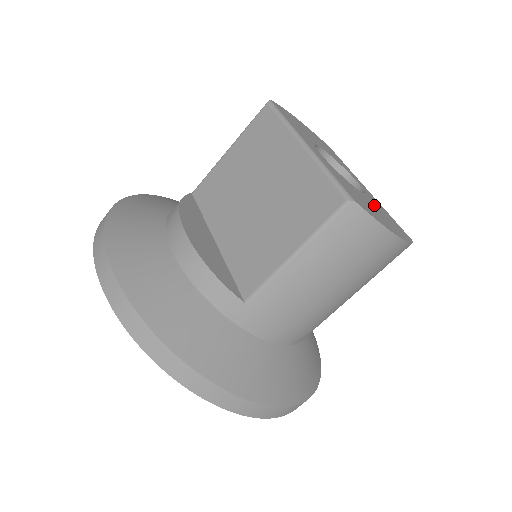
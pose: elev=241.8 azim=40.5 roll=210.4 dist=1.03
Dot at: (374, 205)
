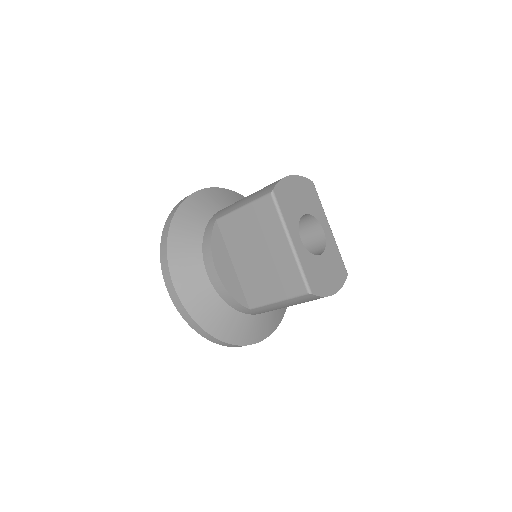
Dot at: (328, 262)
